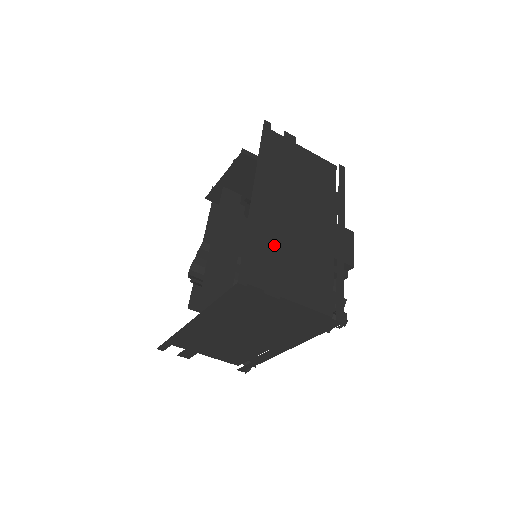
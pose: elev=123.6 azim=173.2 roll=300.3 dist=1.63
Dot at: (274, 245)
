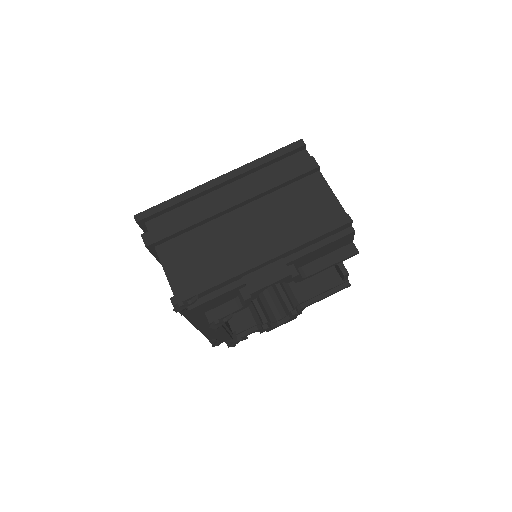
Dot at: (187, 217)
